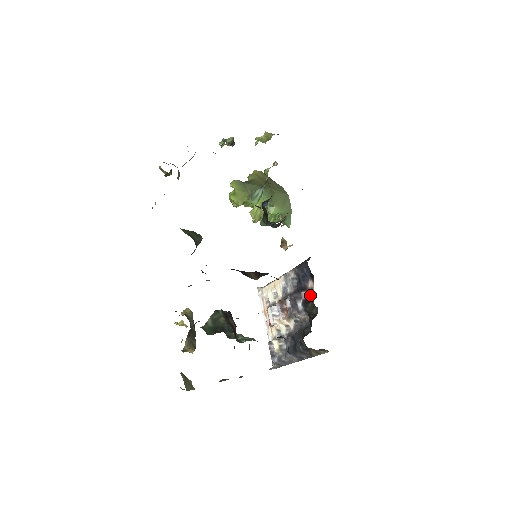
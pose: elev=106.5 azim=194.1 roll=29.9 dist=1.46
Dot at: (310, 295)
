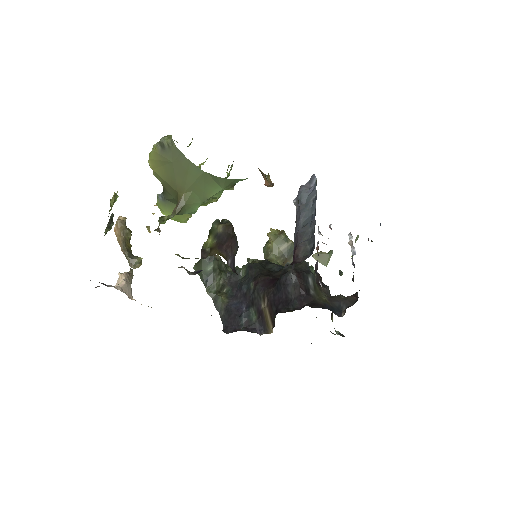
Dot at: occluded
